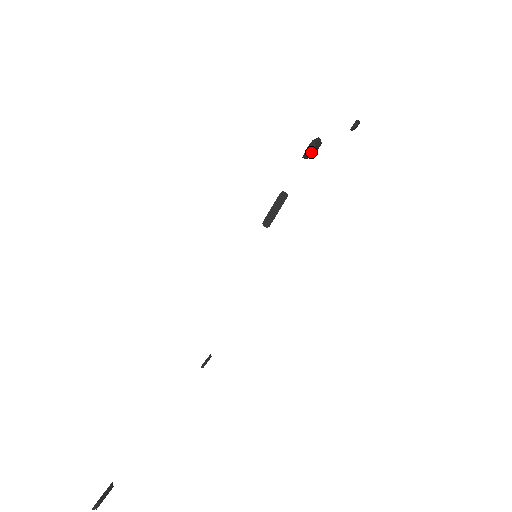
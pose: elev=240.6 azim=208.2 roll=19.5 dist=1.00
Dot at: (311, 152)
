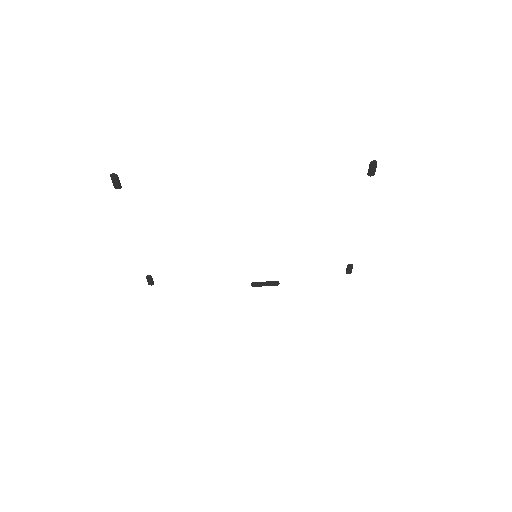
Dot at: (375, 163)
